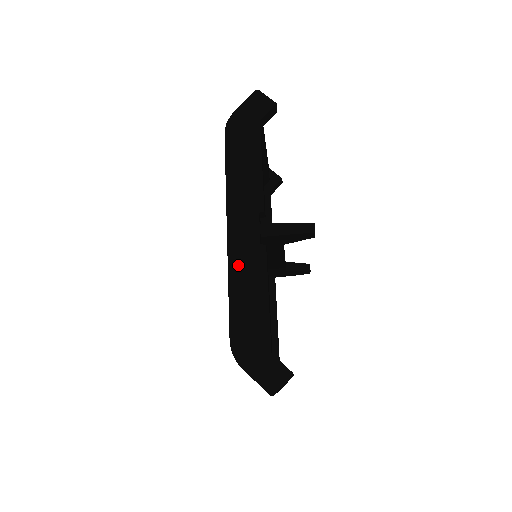
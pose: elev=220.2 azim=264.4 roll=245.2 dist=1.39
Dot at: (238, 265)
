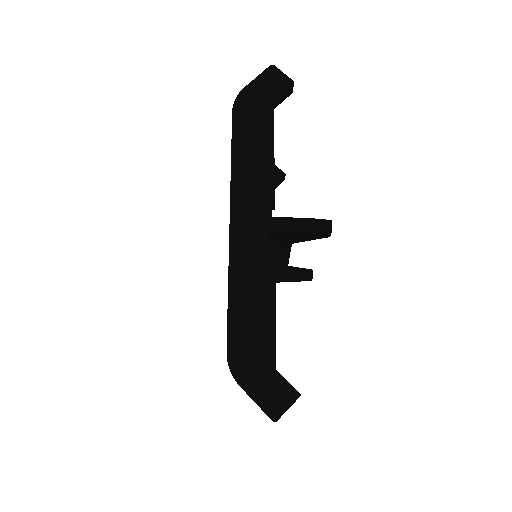
Dot at: (241, 263)
